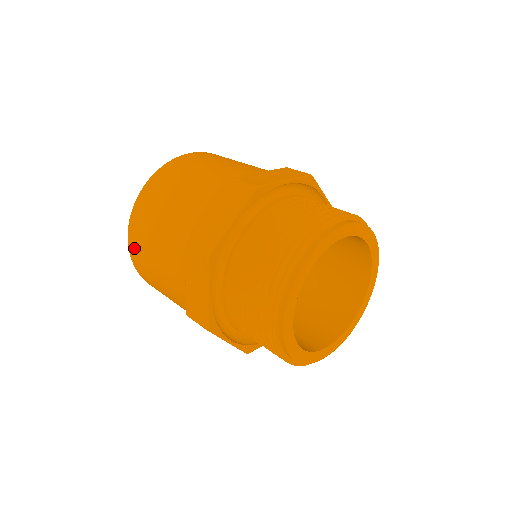
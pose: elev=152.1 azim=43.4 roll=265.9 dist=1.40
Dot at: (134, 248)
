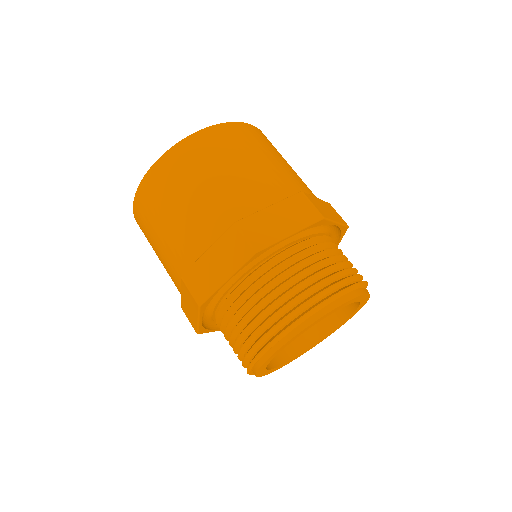
Dot at: (139, 223)
